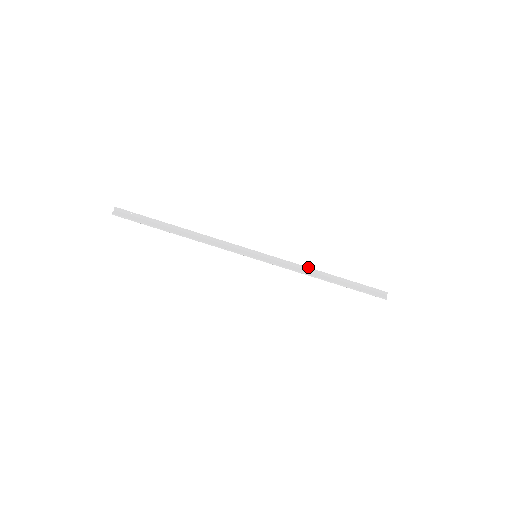
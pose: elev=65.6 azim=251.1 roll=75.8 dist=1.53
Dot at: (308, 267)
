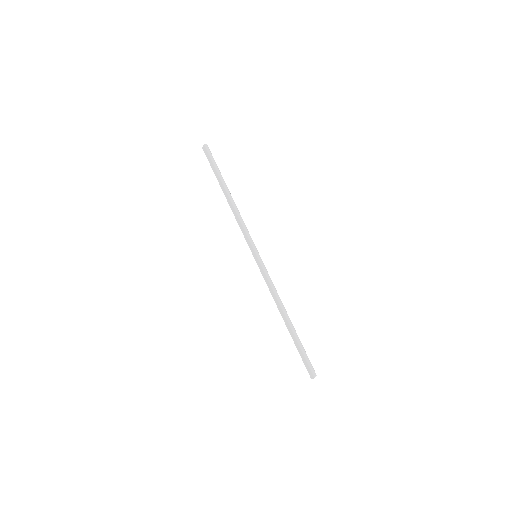
Dot at: occluded
